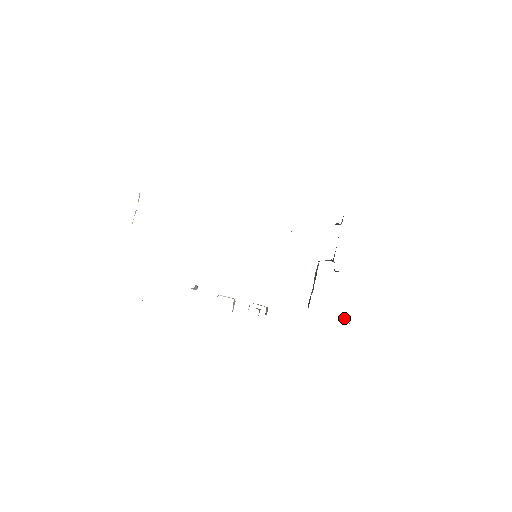
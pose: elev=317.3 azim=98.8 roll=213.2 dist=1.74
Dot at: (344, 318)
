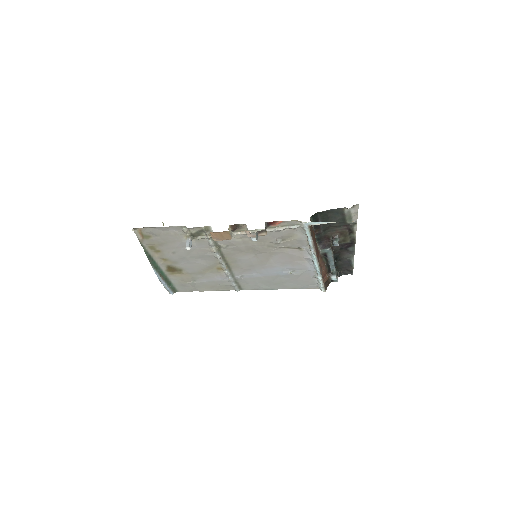
Dot at: occluded
